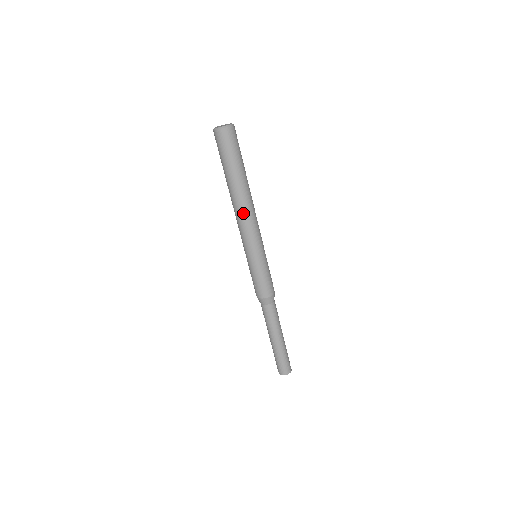
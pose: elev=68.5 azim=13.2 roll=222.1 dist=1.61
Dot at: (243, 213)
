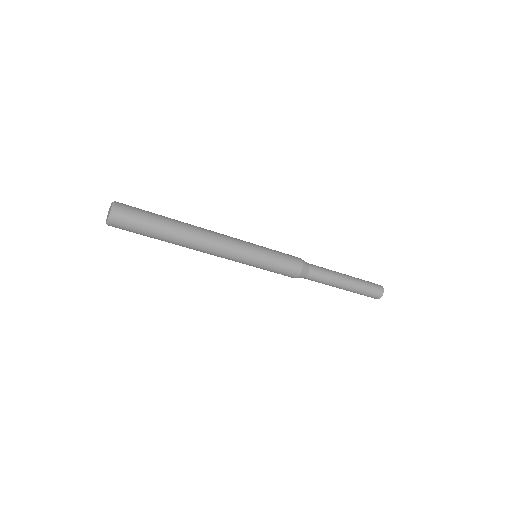
Dot at: (207, 247)
